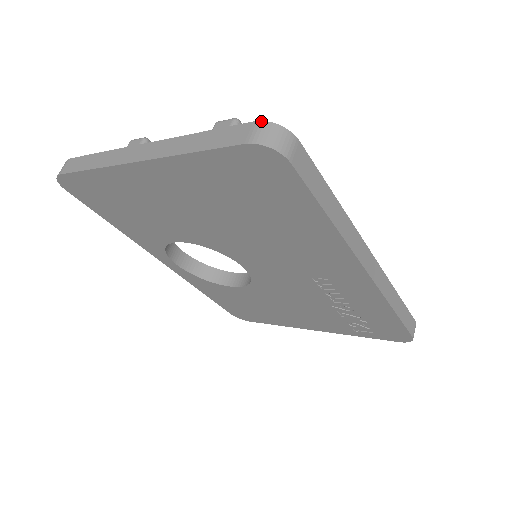
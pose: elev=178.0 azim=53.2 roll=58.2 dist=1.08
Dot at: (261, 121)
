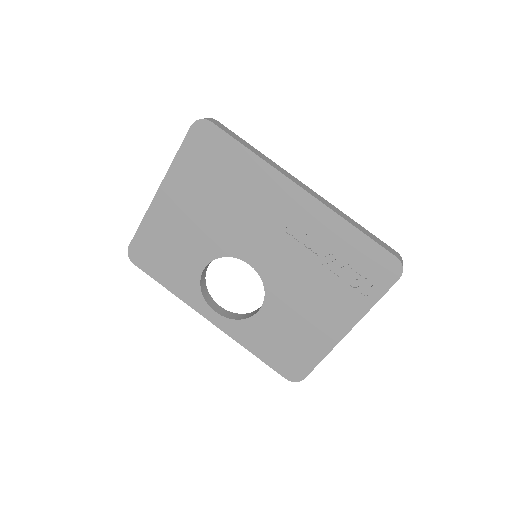
Dot at: occluded
